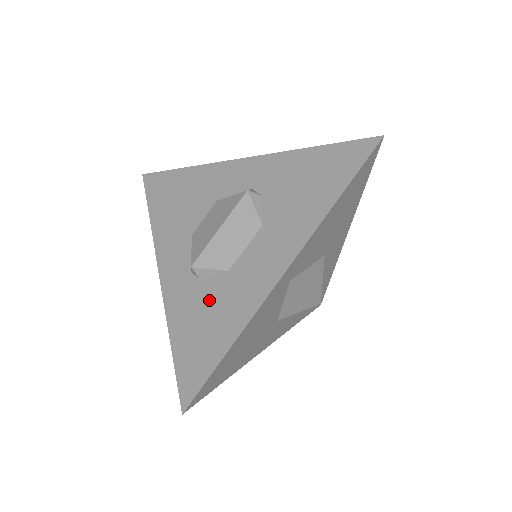
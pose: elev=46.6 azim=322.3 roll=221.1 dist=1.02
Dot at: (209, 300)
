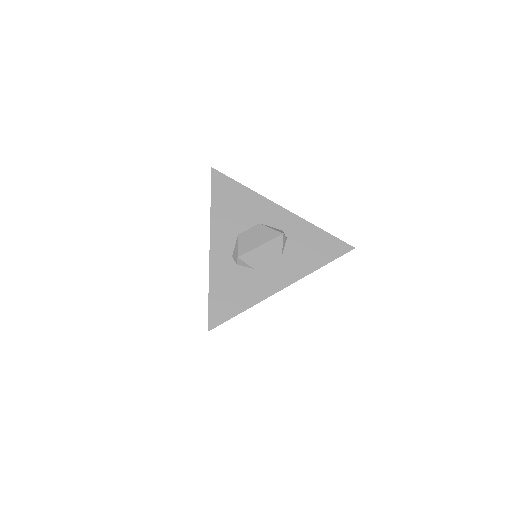
Dot at: (239, 279)
